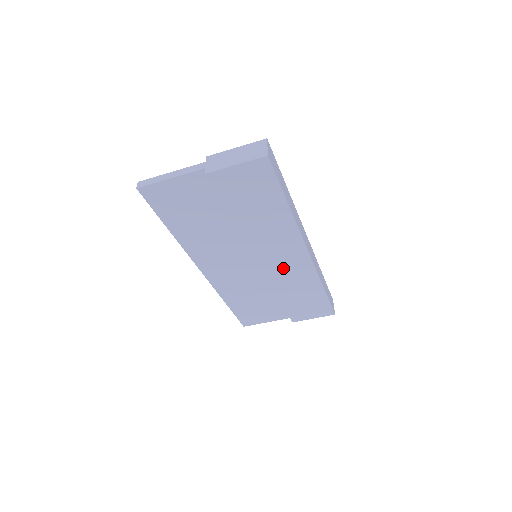
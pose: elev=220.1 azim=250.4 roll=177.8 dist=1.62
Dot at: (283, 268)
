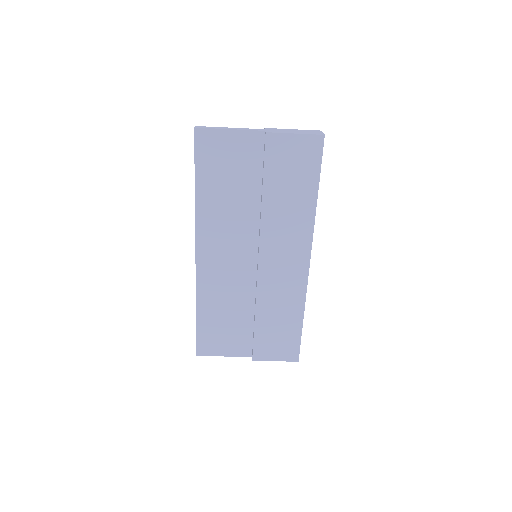
Dot at: (278, 275)
